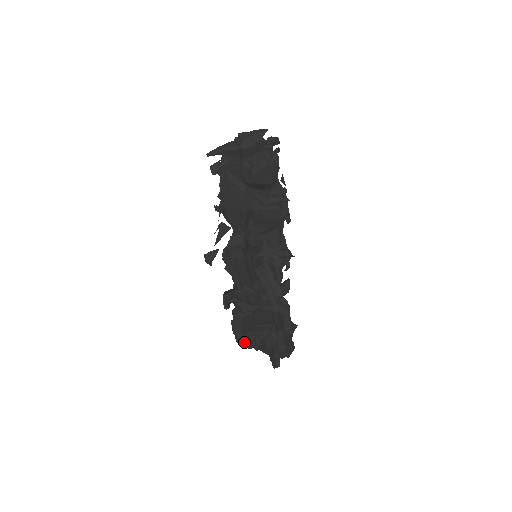
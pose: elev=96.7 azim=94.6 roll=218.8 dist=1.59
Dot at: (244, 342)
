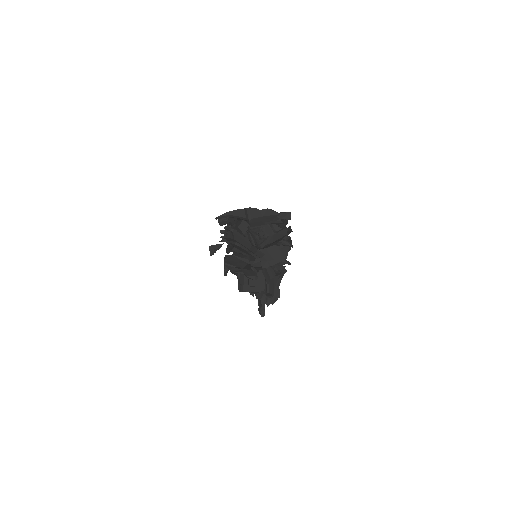
Dot at: occluded
